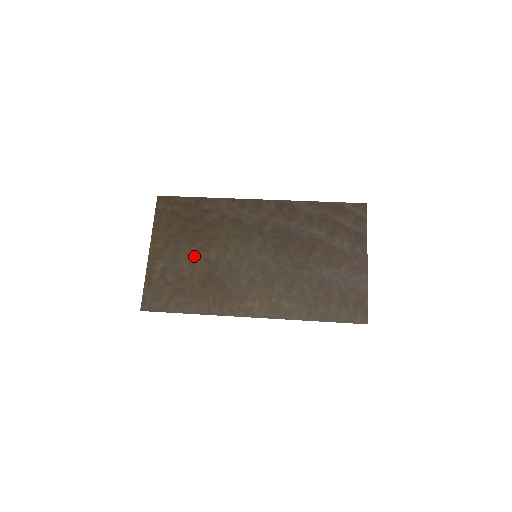
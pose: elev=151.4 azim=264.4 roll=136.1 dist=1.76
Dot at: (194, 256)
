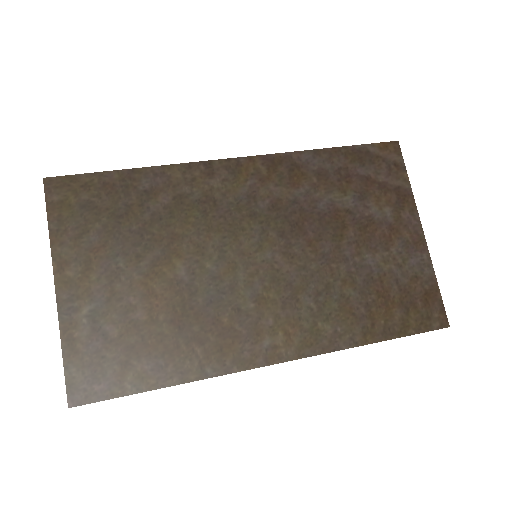
Dot at: (147, 279)
